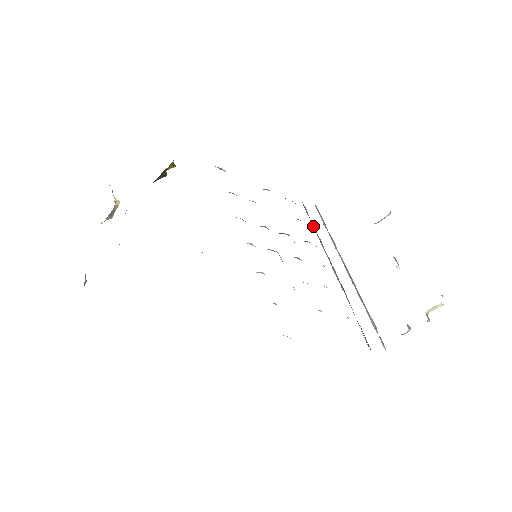
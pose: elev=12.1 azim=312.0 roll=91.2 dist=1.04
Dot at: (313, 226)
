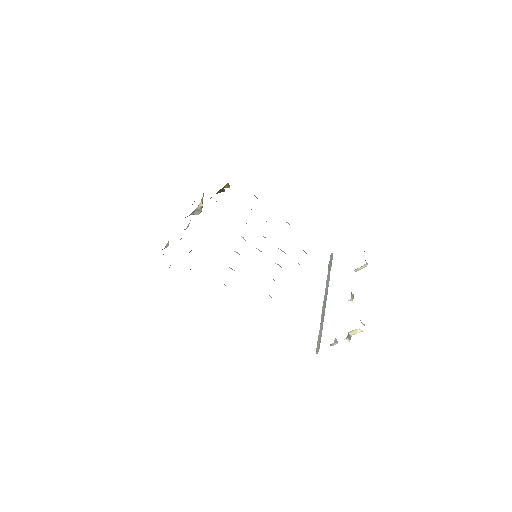
Dot at: occluded
